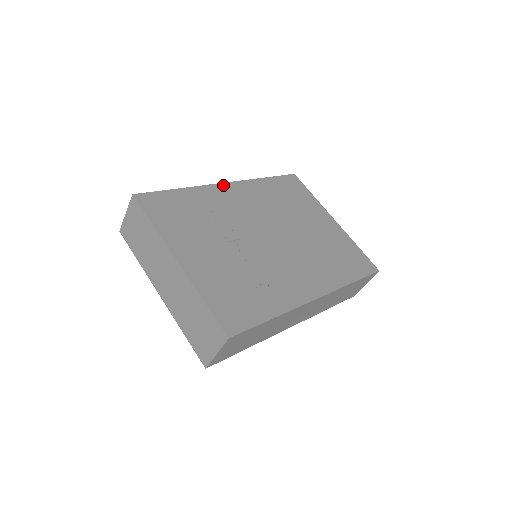
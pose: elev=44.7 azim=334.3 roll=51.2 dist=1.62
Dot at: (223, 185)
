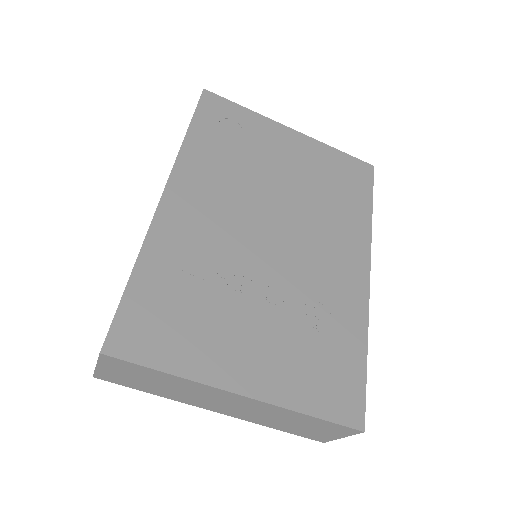
Dot at: (164, 203)
